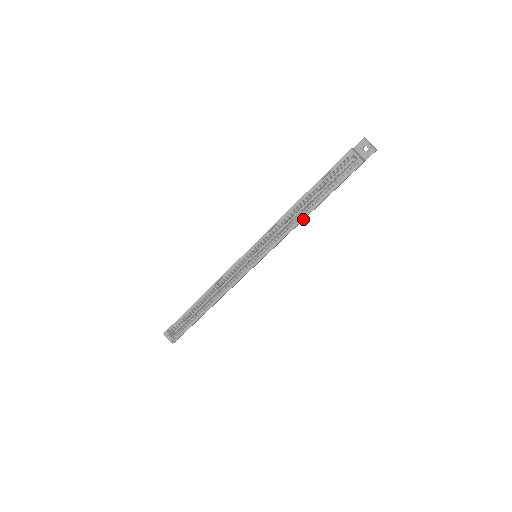
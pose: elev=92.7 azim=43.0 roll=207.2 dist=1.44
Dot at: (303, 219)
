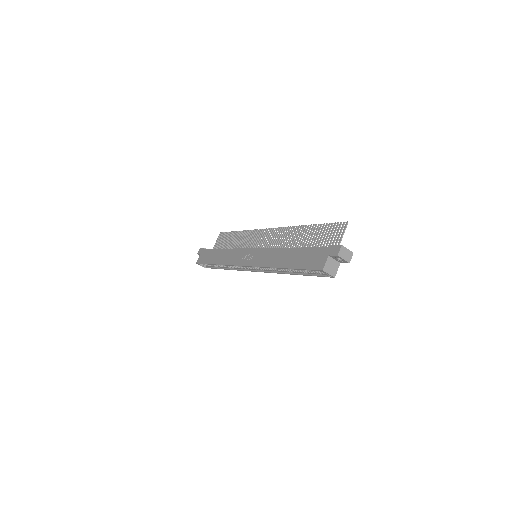
Dot at: occluded
